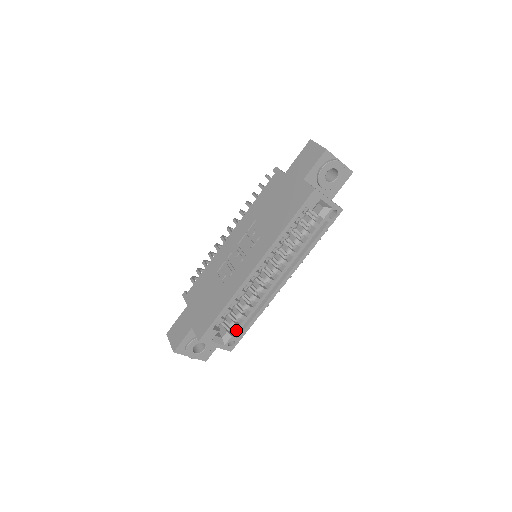
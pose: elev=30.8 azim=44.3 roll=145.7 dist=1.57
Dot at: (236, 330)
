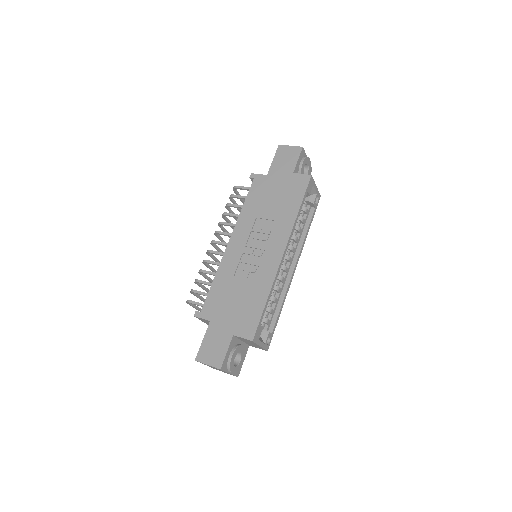
Dot at: (268, 327)
